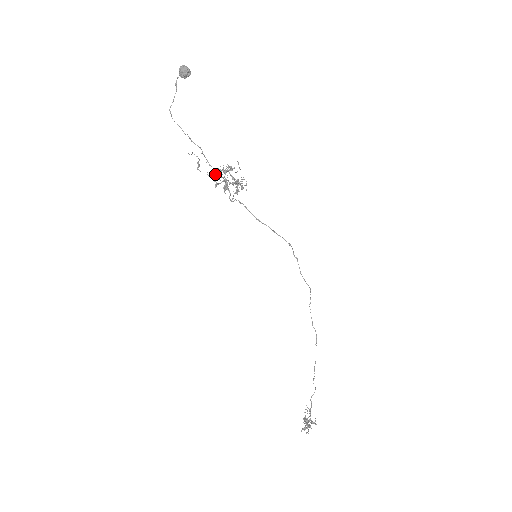
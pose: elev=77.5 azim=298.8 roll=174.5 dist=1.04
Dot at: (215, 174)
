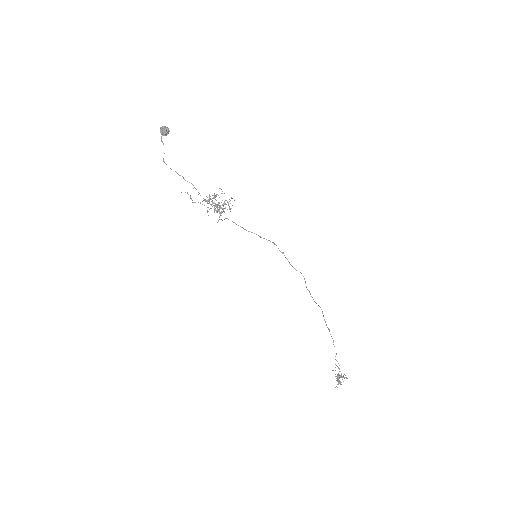
Dot at: occluded
